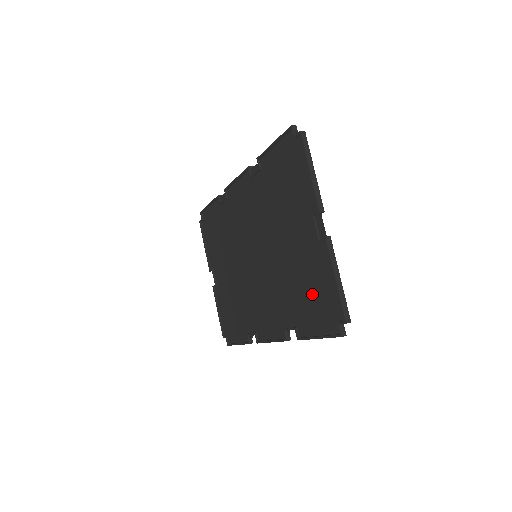
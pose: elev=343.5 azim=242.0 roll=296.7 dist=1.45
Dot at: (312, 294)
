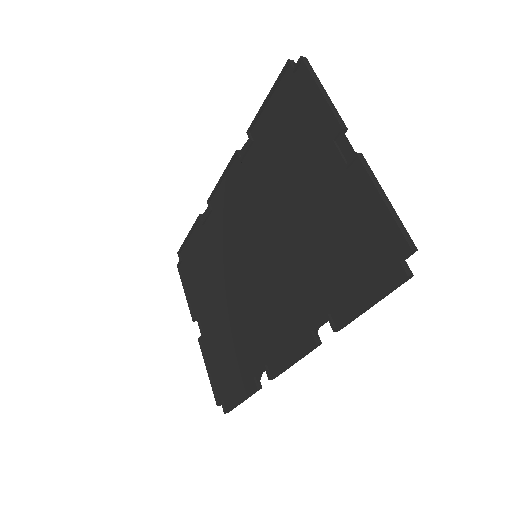
Dot at: (347, 248)
